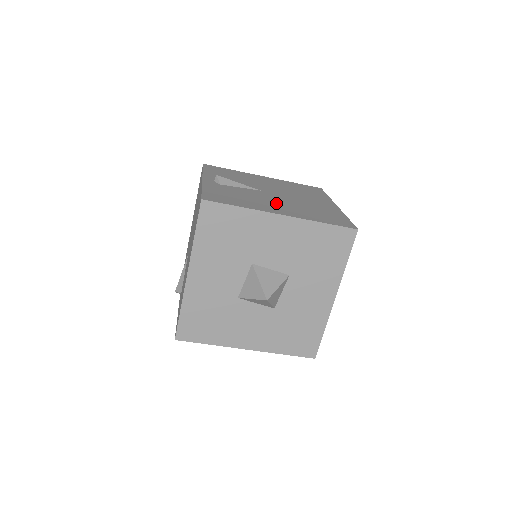
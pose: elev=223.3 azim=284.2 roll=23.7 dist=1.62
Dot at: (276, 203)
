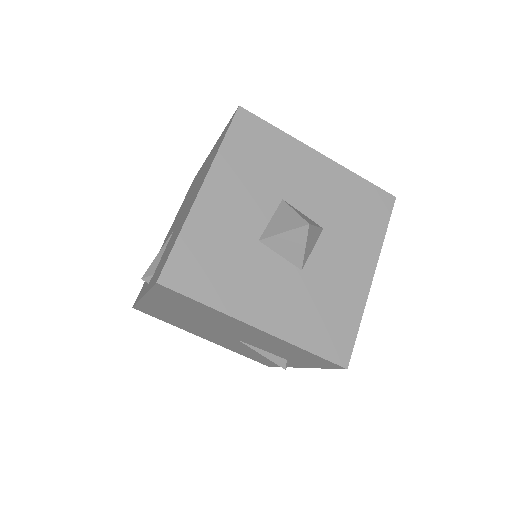
Dot at: occluded
